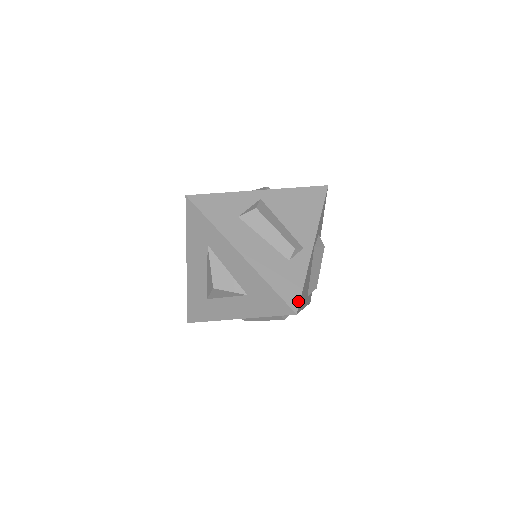
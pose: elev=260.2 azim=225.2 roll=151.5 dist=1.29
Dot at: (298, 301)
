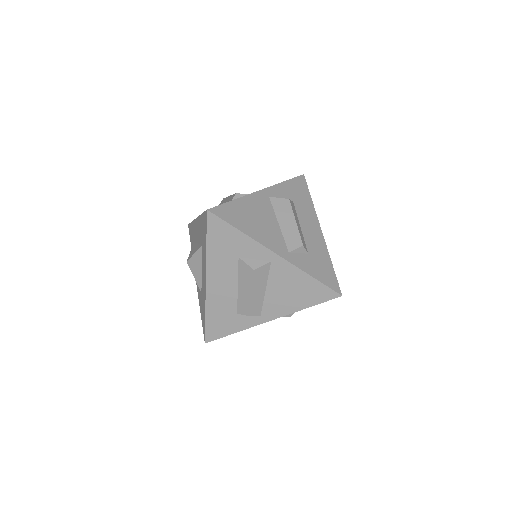
Dot at: (216, 206)
